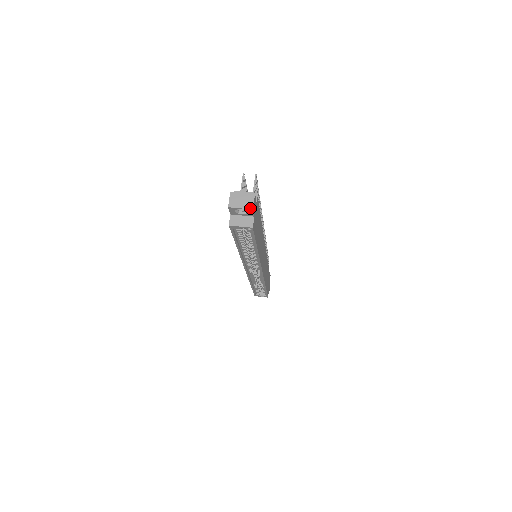
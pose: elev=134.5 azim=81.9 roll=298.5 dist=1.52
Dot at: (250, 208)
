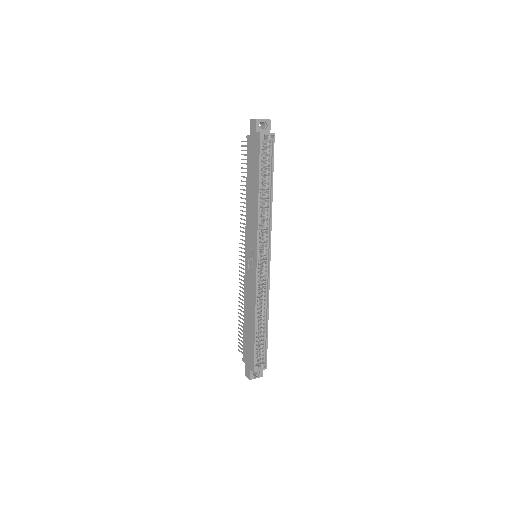
Dot at: (269, 119)
